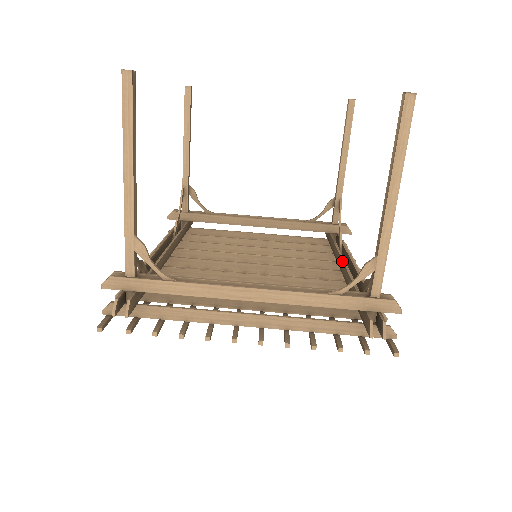
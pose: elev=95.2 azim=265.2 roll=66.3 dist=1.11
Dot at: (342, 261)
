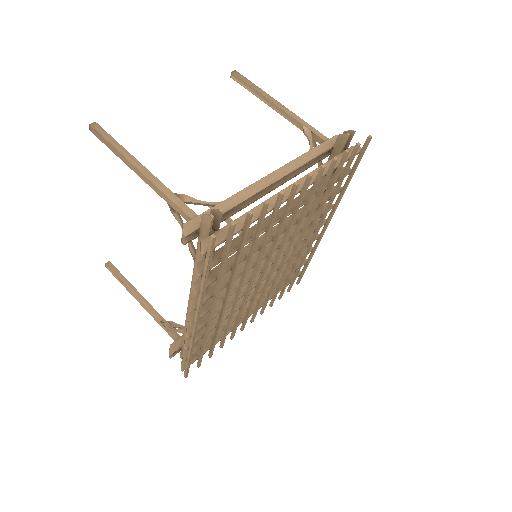
Dot at: occluded
